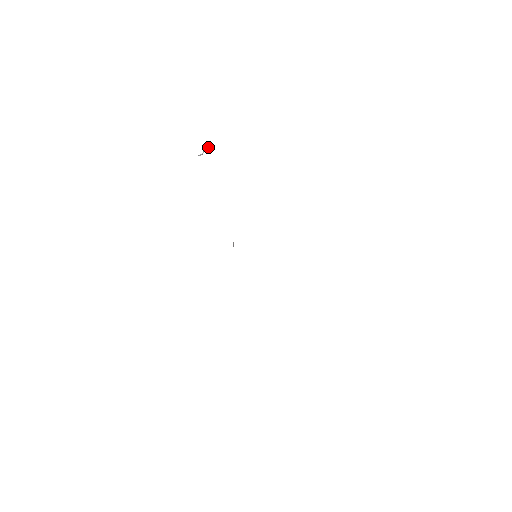
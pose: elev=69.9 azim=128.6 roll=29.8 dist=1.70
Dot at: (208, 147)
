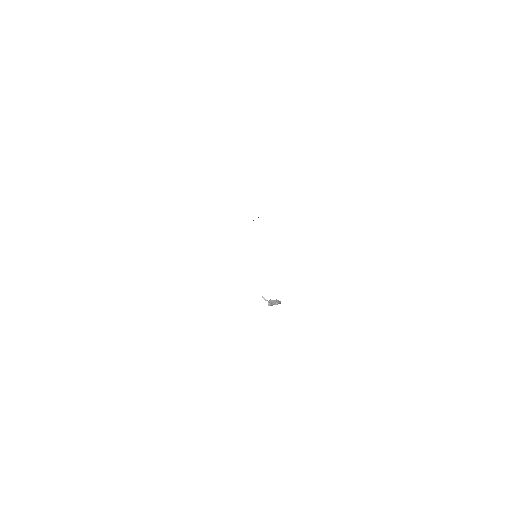
Dot at: (277, 300)
